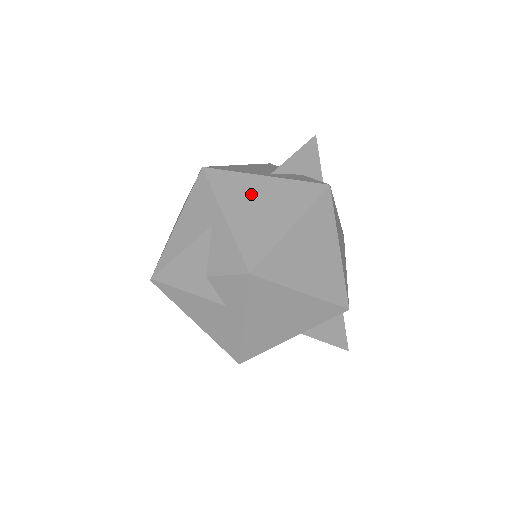
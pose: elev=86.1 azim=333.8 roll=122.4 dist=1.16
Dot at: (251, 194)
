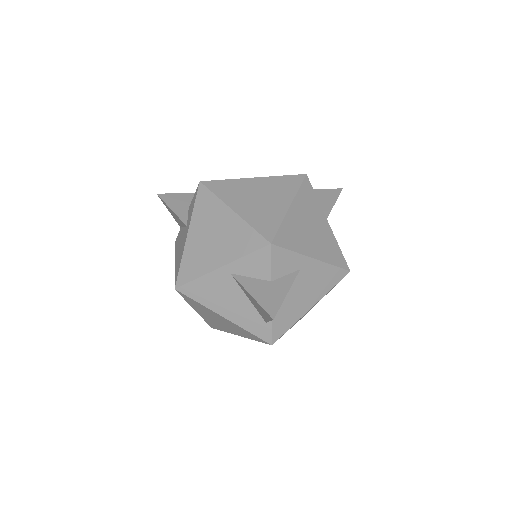
Dot at: occluded
